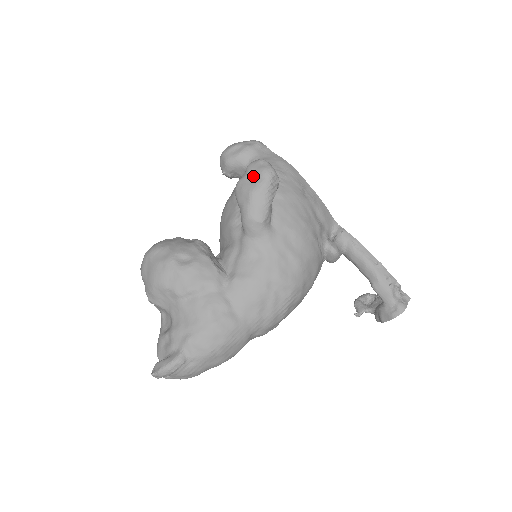
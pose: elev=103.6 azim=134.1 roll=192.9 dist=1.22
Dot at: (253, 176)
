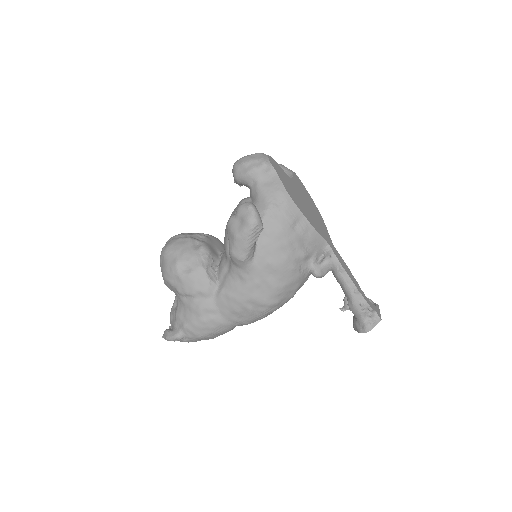
Dot at: (240, 221)
